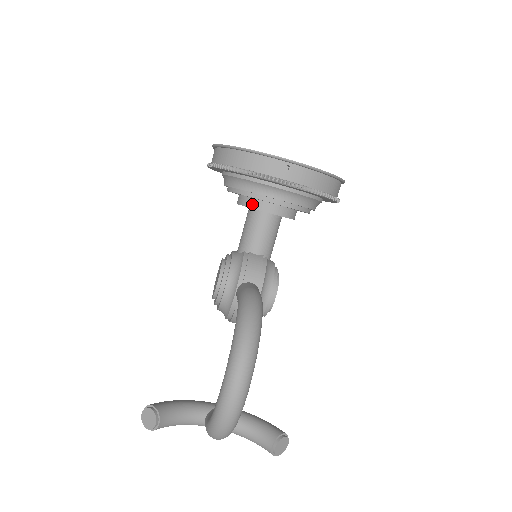
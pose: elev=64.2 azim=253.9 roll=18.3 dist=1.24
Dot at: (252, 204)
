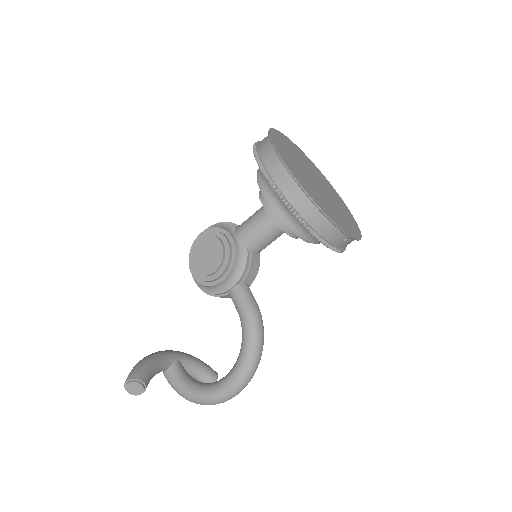
Dot at: (285, 227)
